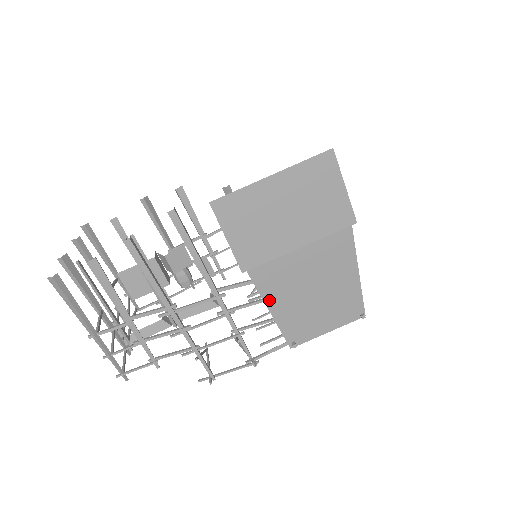
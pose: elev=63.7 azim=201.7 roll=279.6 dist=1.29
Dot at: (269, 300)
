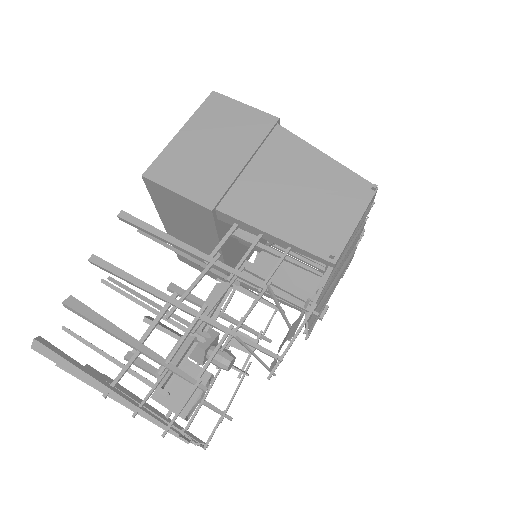
Dot at: (263, 225)
